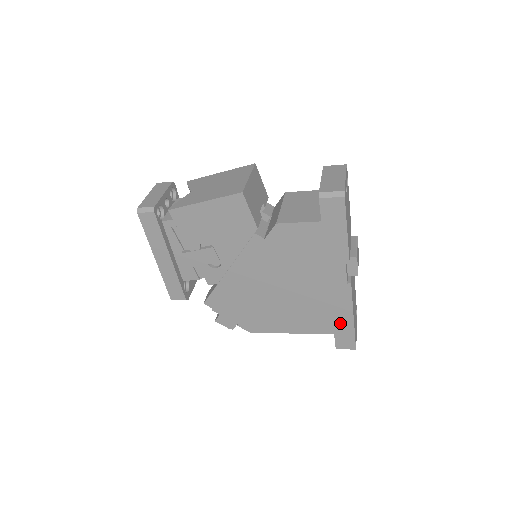
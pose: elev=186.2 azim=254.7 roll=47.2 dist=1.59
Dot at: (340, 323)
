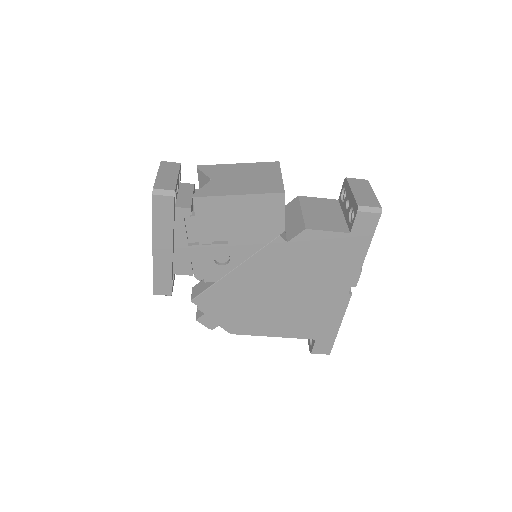
Dot at: (326, 329)
